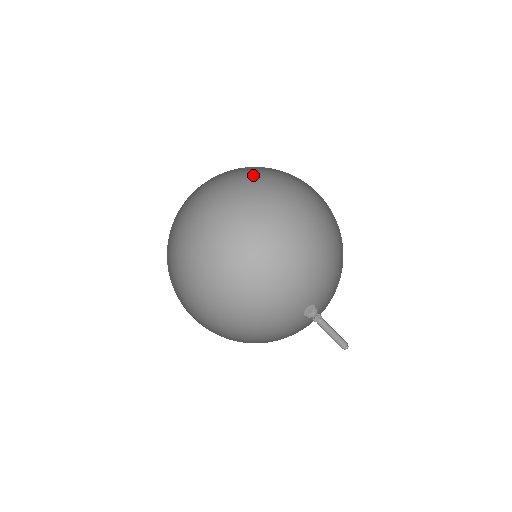
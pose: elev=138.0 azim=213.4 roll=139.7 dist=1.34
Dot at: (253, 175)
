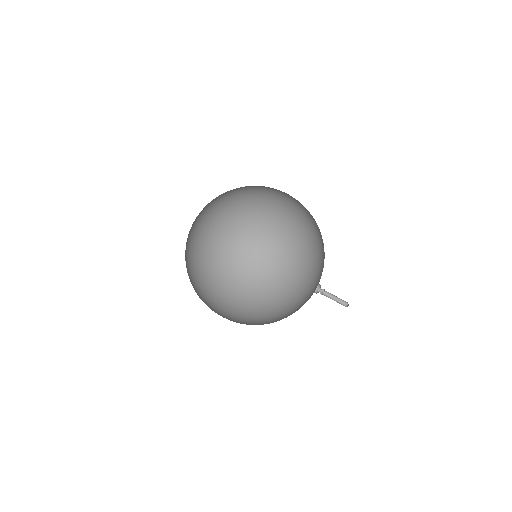
Dot at: (234, 189)
